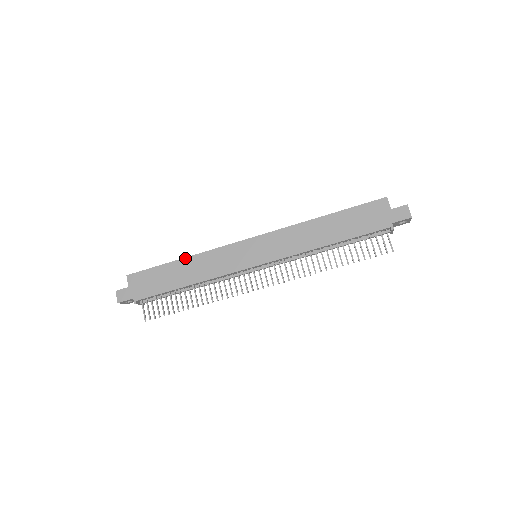
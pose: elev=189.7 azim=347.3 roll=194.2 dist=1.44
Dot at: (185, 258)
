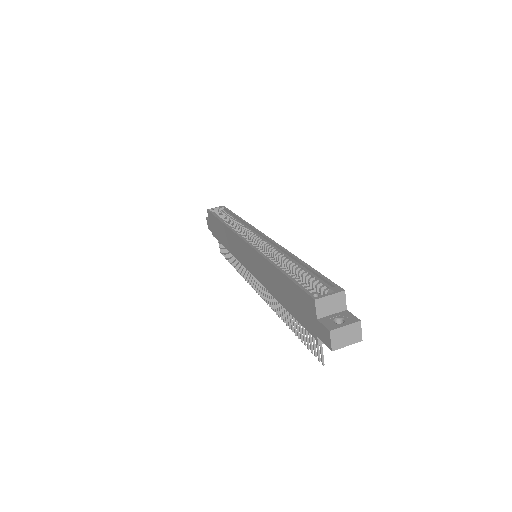
Dot at: (222, 223)
